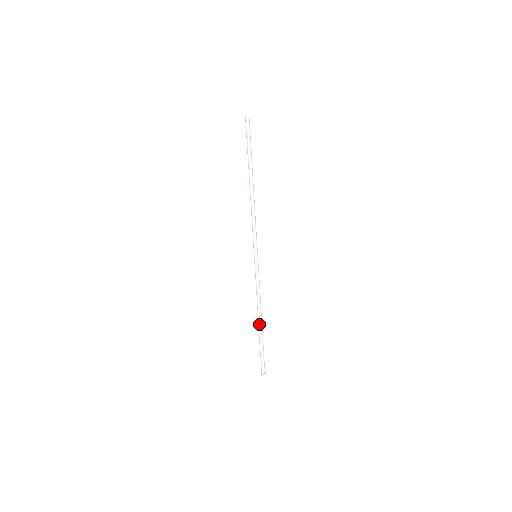
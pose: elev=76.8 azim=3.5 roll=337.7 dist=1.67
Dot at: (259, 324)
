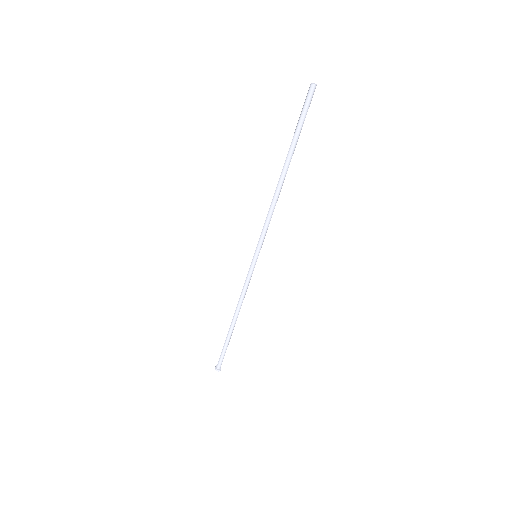
Dot at: (233, 325)
